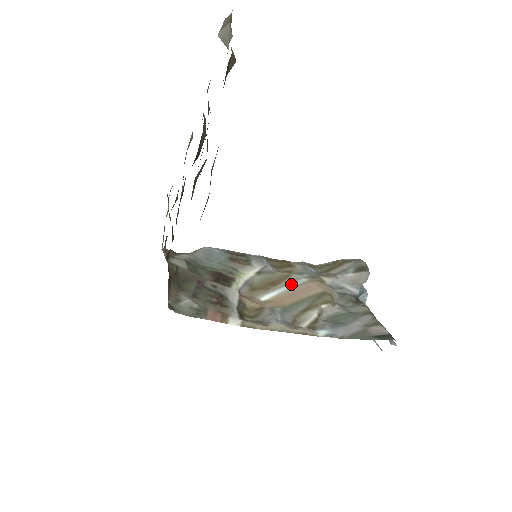
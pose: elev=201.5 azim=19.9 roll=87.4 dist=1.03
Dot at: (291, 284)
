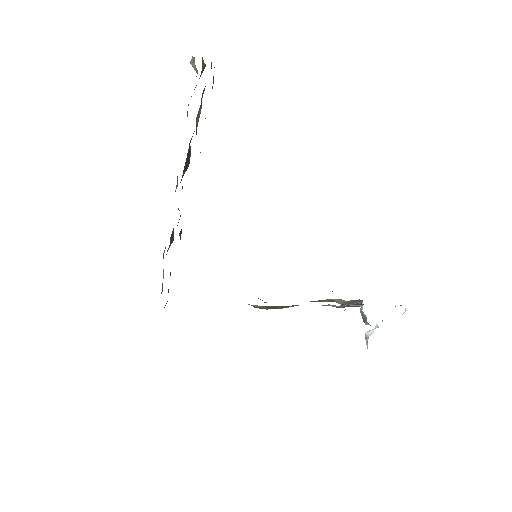
Dot at: occluded
